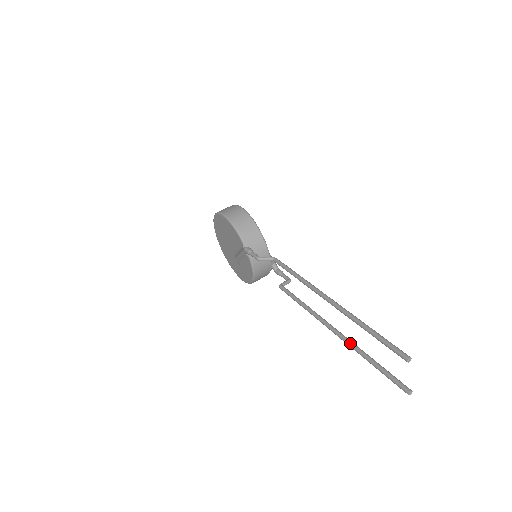
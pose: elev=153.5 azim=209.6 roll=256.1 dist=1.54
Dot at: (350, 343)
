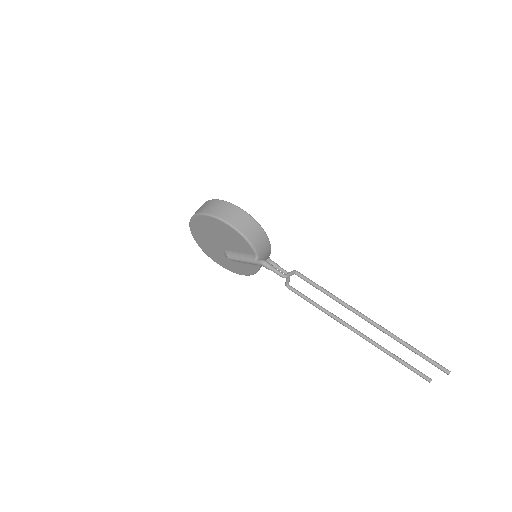
Dot at: (376, 345)
